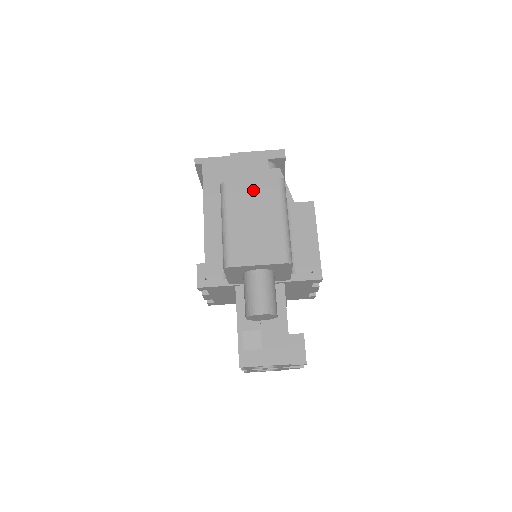
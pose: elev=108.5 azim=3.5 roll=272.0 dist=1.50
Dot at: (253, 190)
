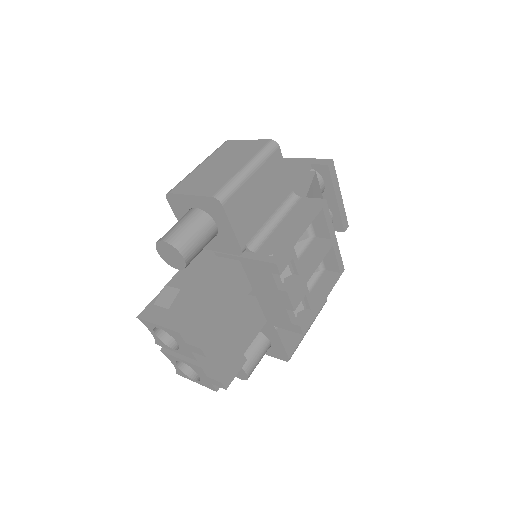
Dot at: (241, 146)
